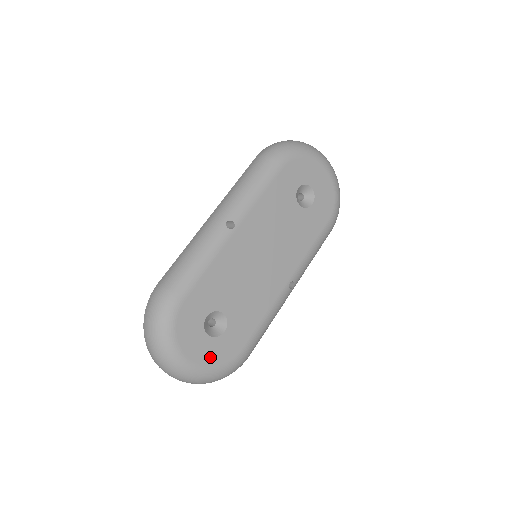
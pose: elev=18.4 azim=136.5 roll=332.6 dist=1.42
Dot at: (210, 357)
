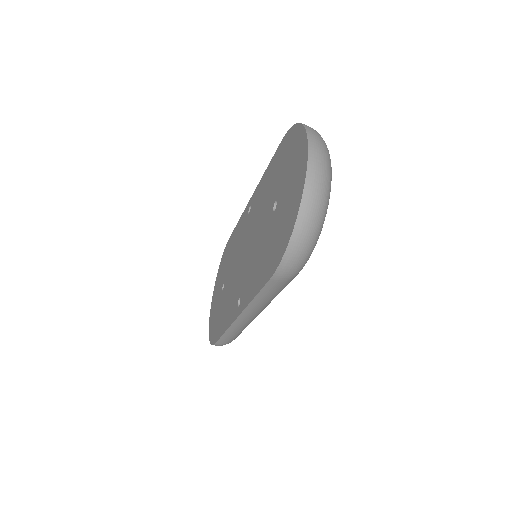
Dot at: occluded
